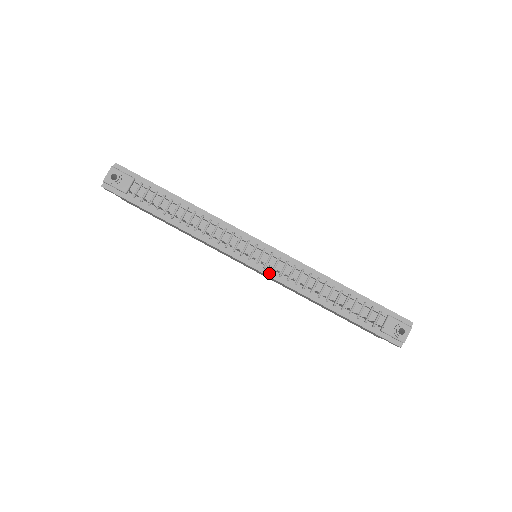
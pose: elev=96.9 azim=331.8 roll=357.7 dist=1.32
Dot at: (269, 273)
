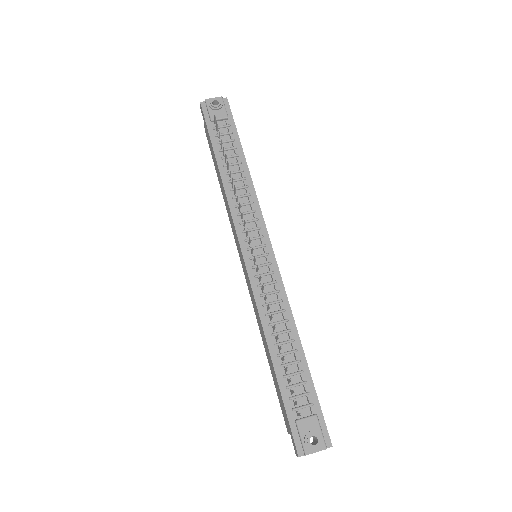
Dot at: (252, 275)
